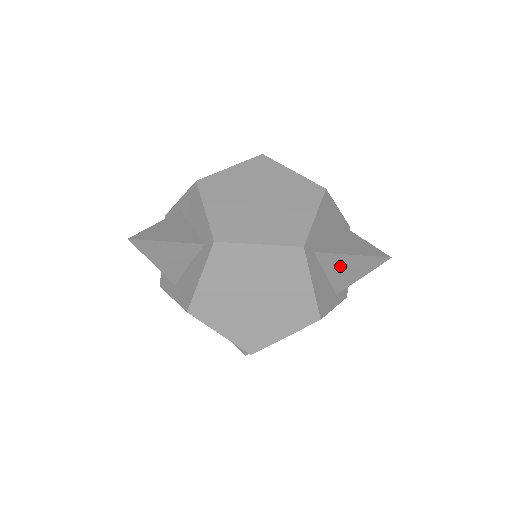
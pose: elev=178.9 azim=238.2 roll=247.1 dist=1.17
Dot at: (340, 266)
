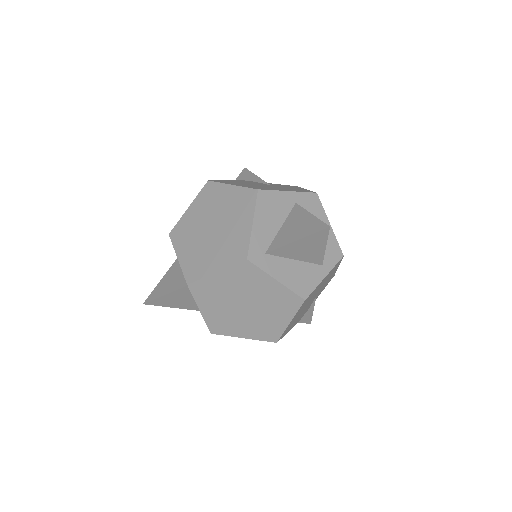
Dot at: (298, 250)
